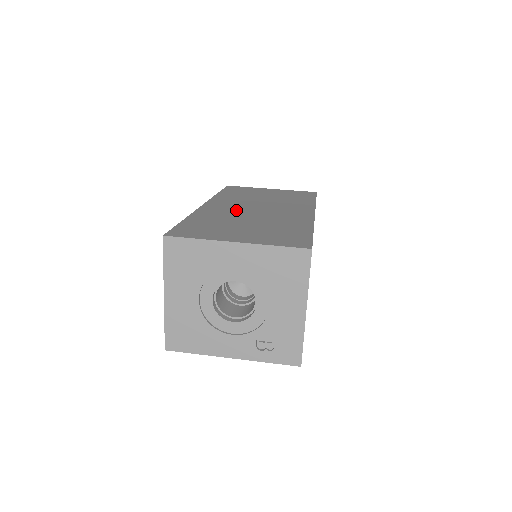
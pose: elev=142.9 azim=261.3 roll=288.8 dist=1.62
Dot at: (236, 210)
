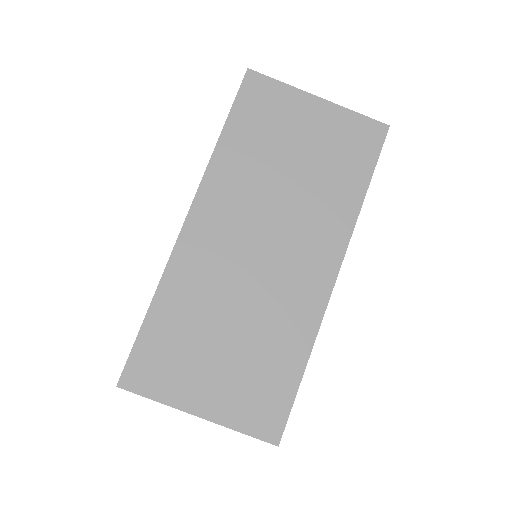
Dot at: (228, 258)
